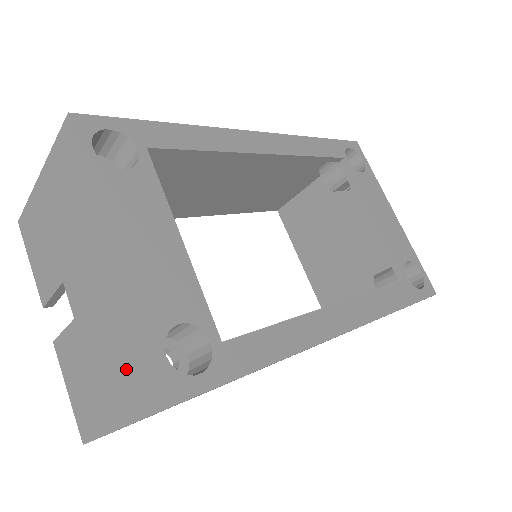
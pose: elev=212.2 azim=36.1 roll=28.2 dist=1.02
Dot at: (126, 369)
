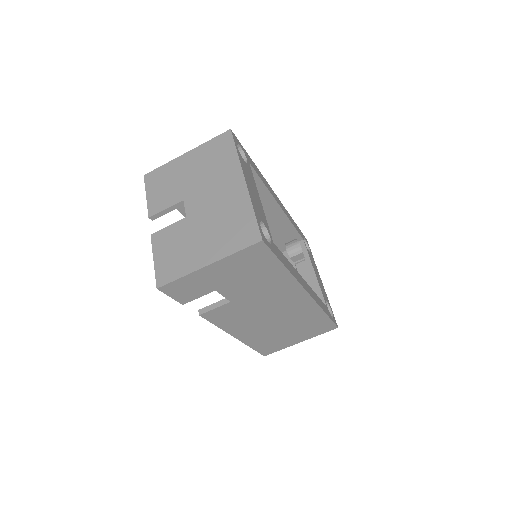
Dot at: (230, 232)
